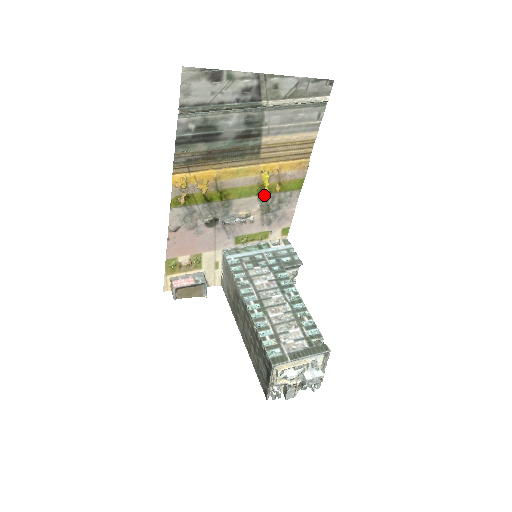
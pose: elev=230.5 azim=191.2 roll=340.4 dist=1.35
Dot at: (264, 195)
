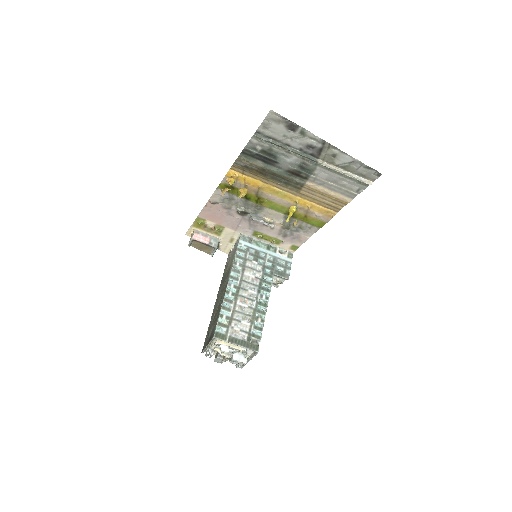
Dot at: (290, 217)
